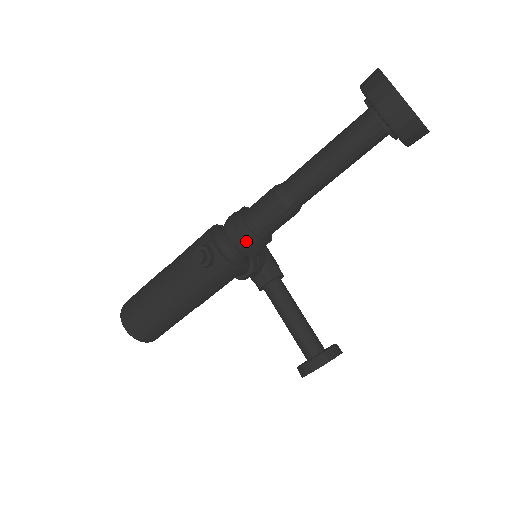
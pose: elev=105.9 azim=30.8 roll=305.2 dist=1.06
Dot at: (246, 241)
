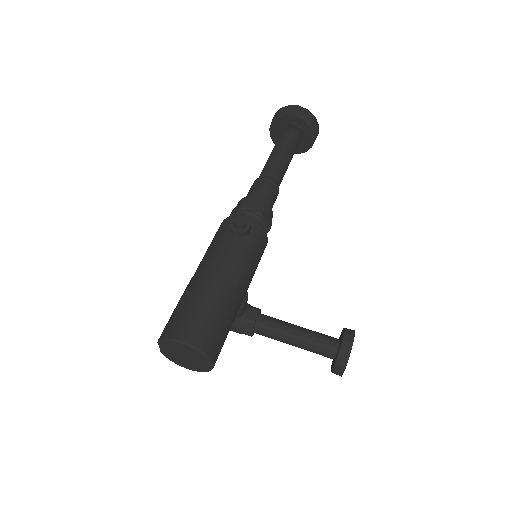
Dot at: (263, 209)
